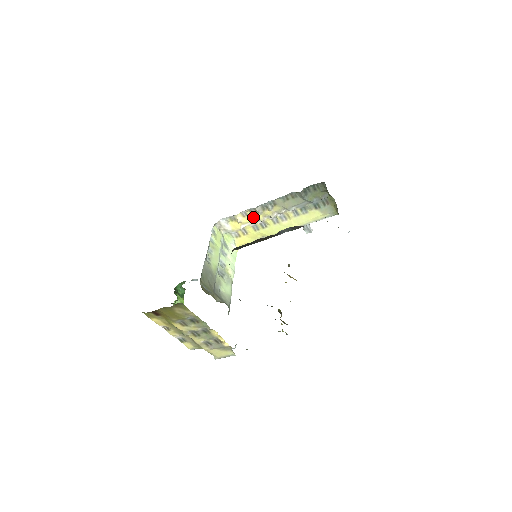
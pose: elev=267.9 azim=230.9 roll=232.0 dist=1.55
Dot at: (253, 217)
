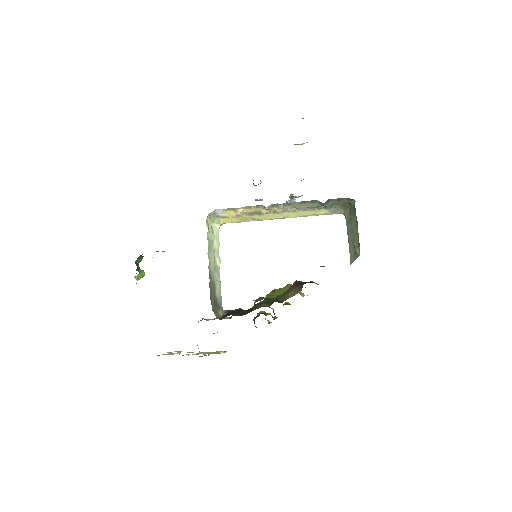
Dot at: (256, 210)
